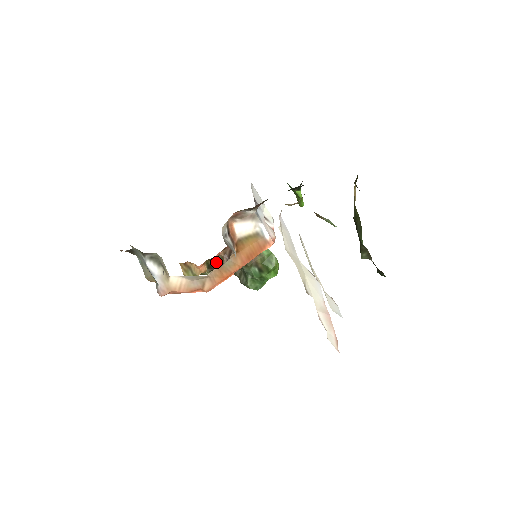
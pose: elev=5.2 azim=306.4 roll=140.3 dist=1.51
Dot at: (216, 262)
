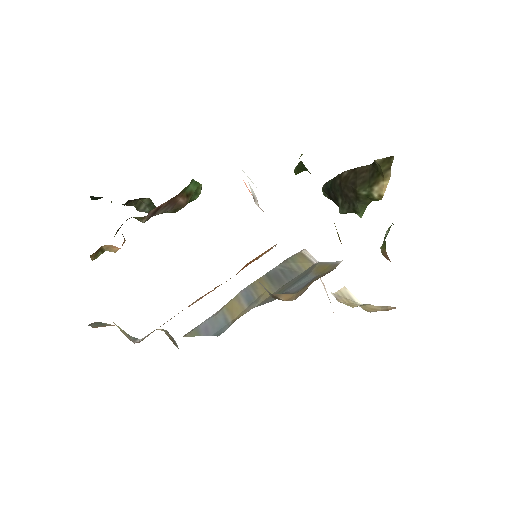
Dot at: occluded
